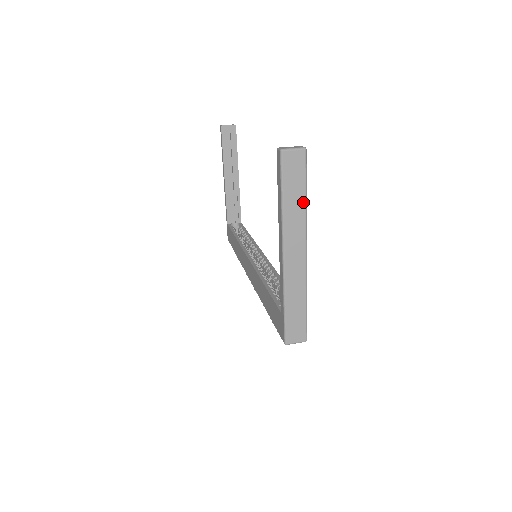
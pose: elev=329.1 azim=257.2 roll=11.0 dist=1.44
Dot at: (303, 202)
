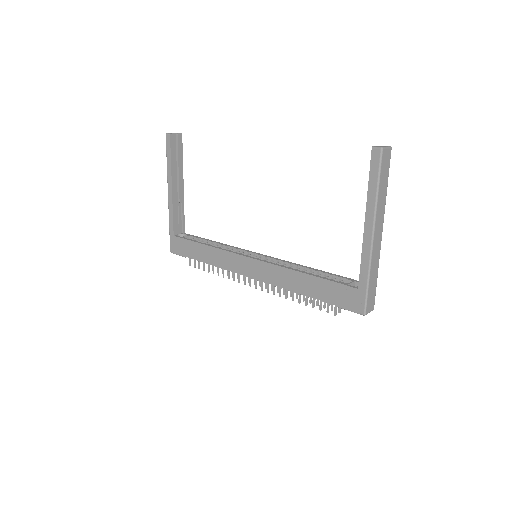
Dot at: (386, 191)
